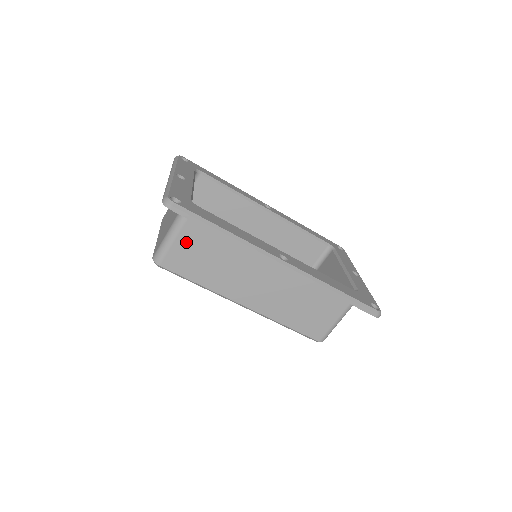
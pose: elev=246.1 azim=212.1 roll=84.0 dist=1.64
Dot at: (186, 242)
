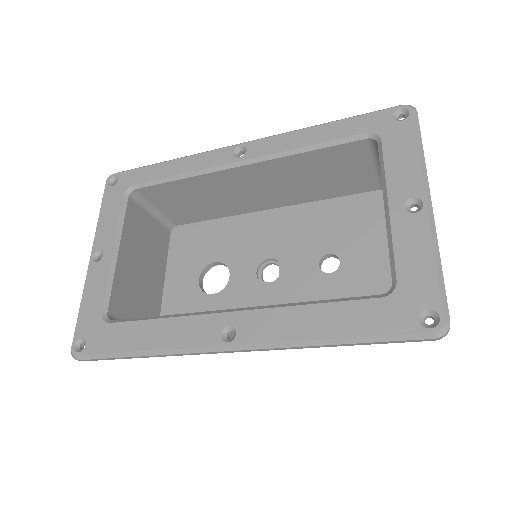
Dot at: occluded
